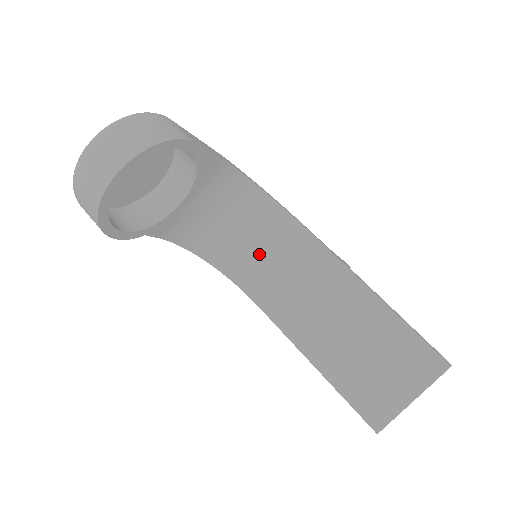
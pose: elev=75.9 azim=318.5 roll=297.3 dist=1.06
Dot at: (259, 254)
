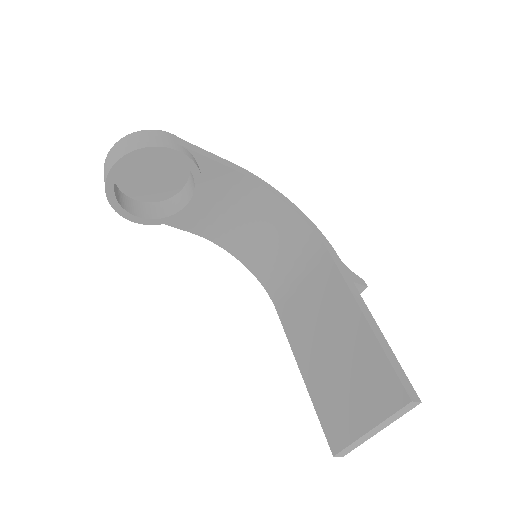
Dot at: (283, 261)
